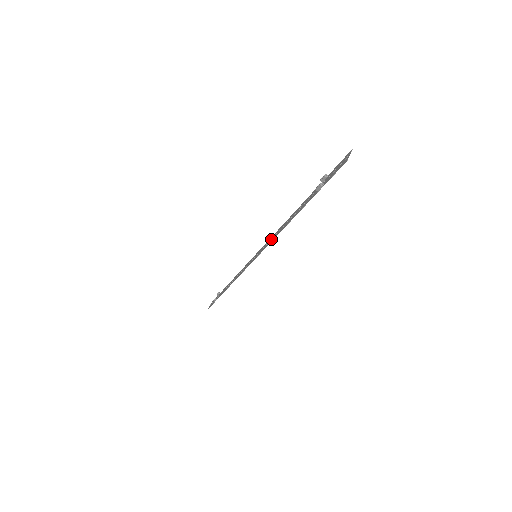
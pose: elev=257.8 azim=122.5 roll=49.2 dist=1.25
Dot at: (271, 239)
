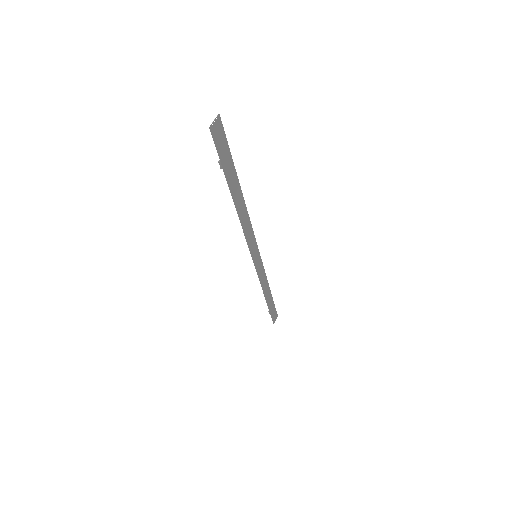
Dot at: (248, 234)
